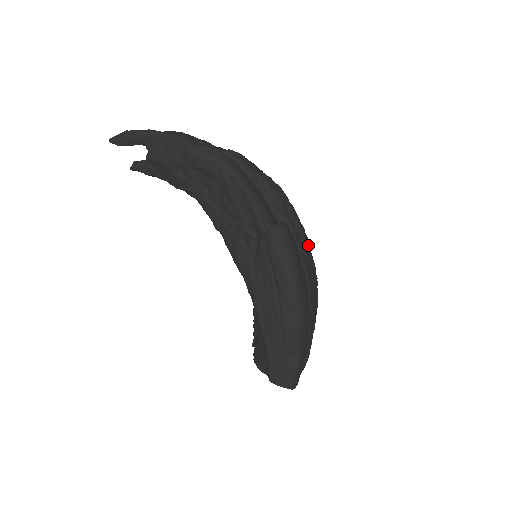
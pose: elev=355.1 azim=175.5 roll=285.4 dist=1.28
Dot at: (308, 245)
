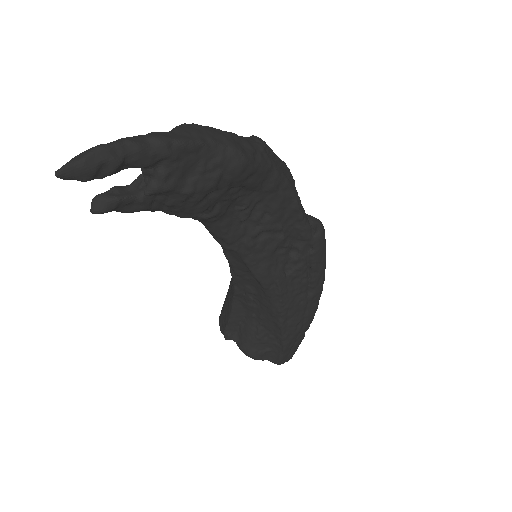
Dot at: occluded
